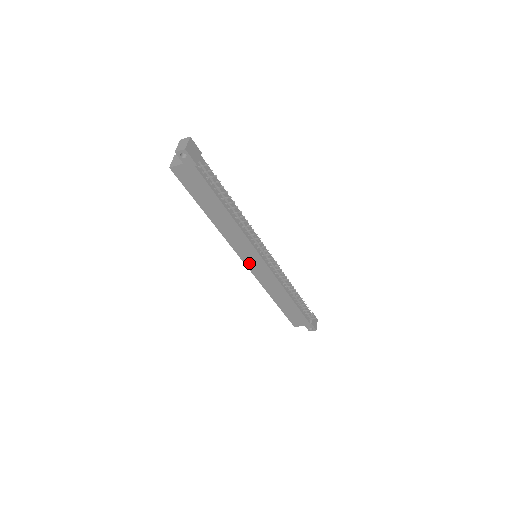
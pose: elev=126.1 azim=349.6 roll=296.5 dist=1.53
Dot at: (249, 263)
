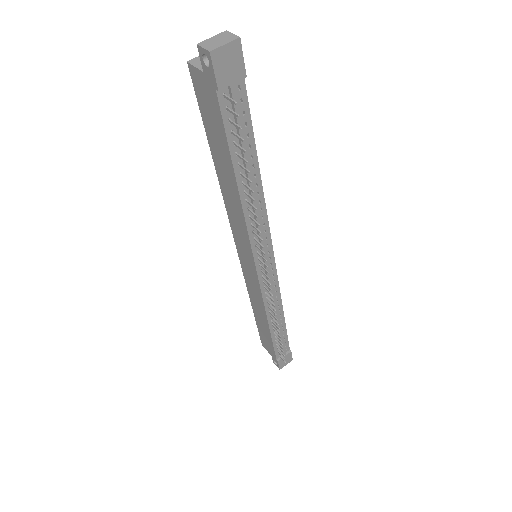
Dot at: (242, 256)
